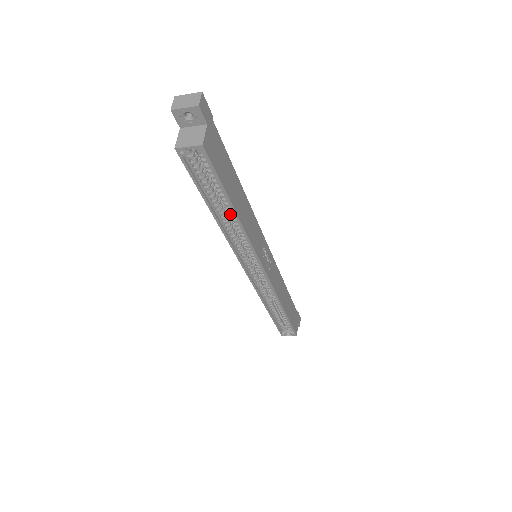
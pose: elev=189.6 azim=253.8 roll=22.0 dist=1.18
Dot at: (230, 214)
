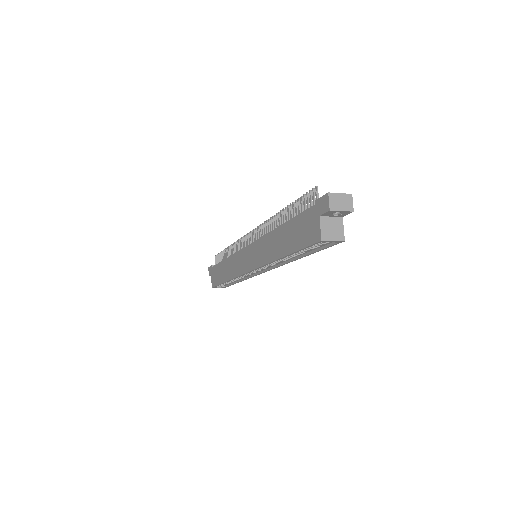
Dot at: (294, 256)
